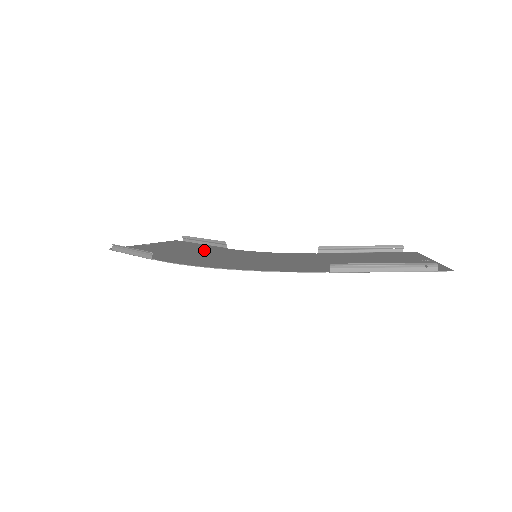
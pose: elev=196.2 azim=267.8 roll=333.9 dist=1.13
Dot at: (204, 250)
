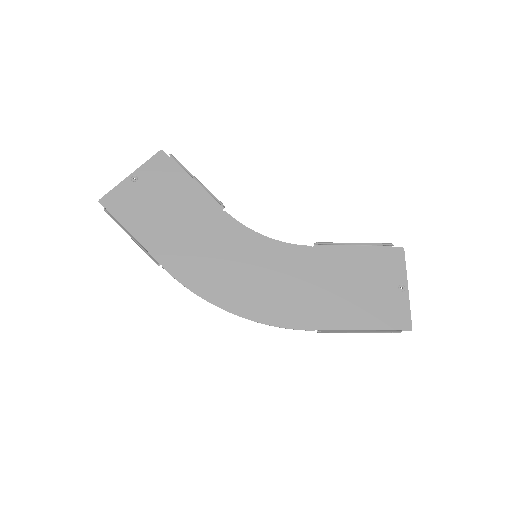
Dot at: (202, 221)
